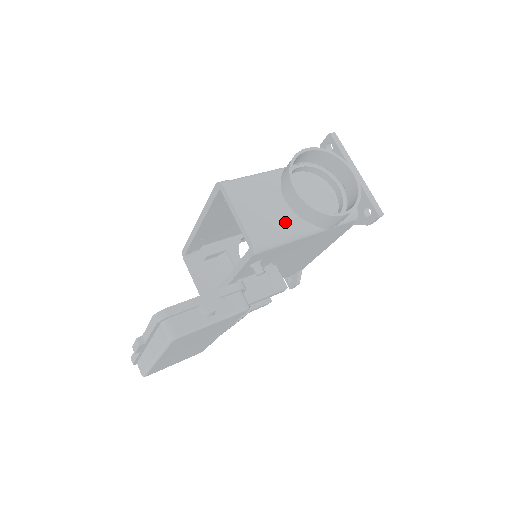
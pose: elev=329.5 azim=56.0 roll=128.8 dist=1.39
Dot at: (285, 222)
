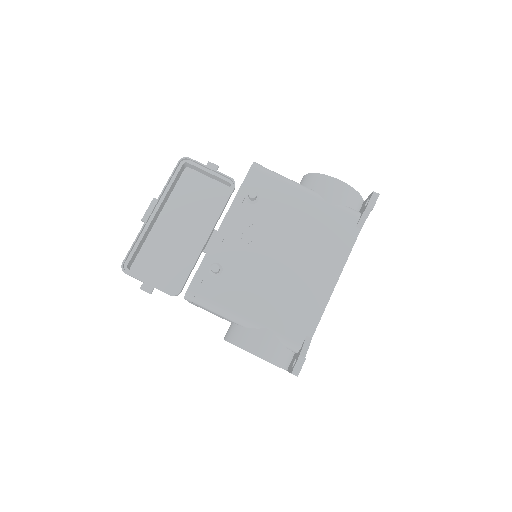
Dot at: occluded
